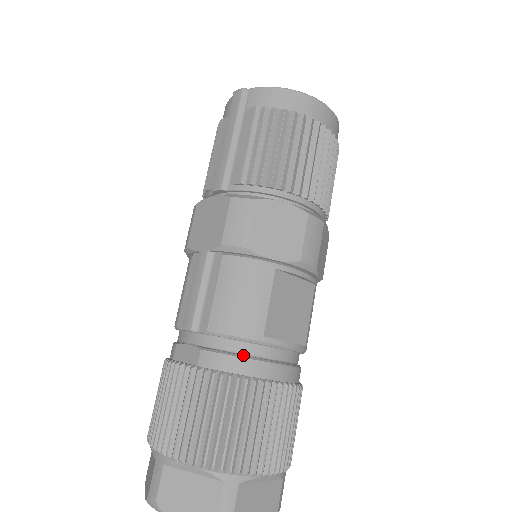
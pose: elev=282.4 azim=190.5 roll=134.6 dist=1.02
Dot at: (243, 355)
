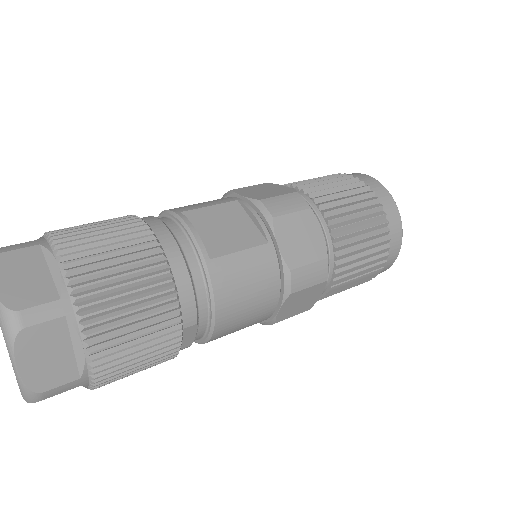
Dot at: occluded
